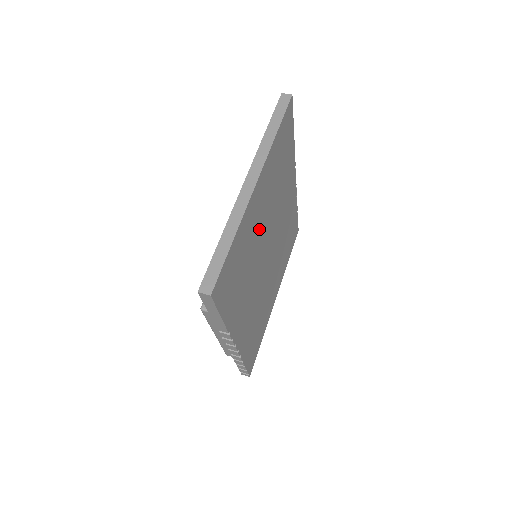
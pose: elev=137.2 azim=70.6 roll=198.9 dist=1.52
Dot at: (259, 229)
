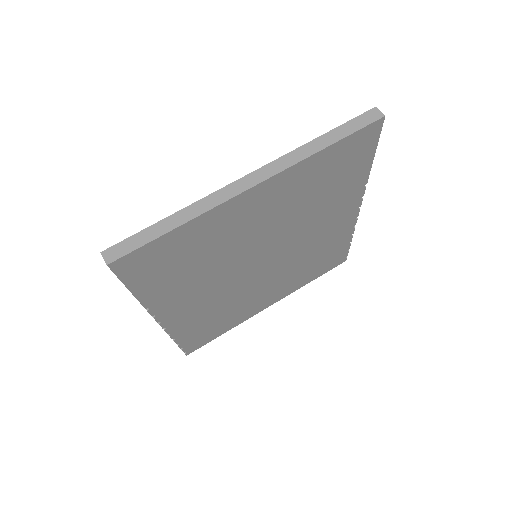
Dot at: (248, 234)
